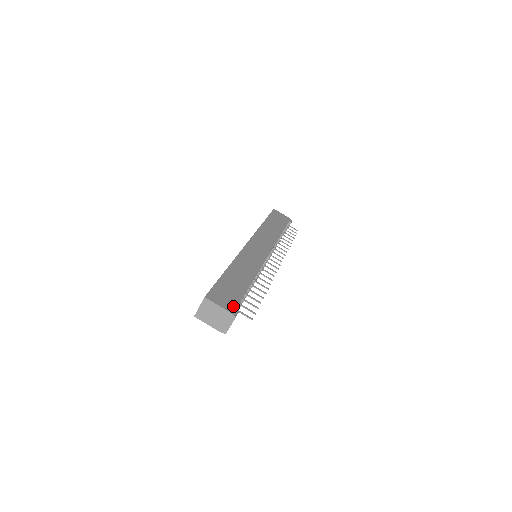
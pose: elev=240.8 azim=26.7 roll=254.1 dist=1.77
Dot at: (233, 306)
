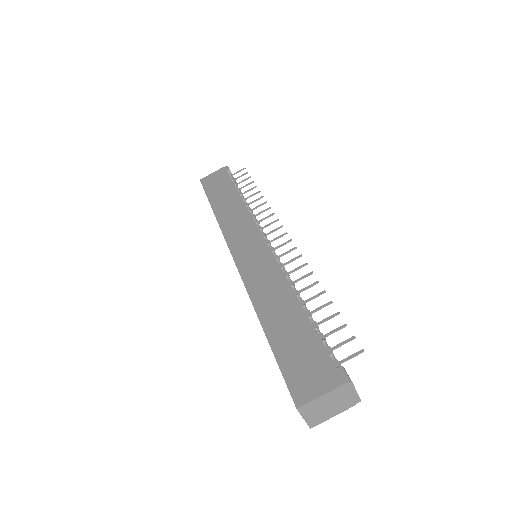
Dot at: (331, 371)
